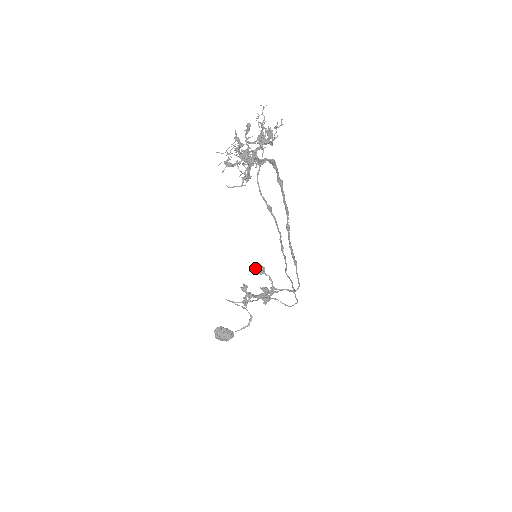
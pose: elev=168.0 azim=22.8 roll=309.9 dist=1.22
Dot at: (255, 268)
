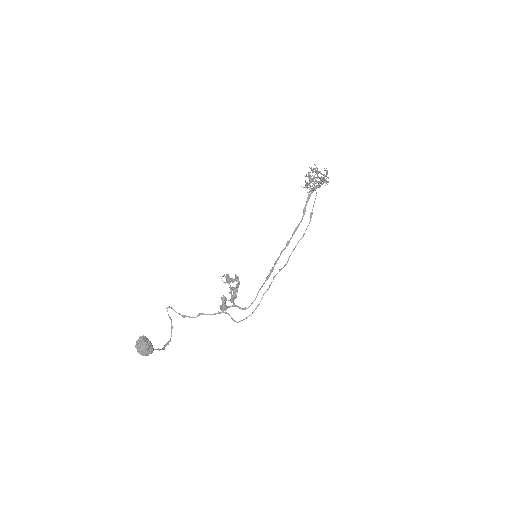
Dot at: occluded
